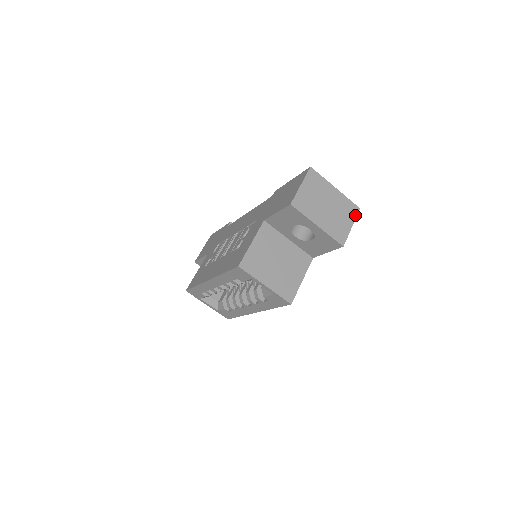
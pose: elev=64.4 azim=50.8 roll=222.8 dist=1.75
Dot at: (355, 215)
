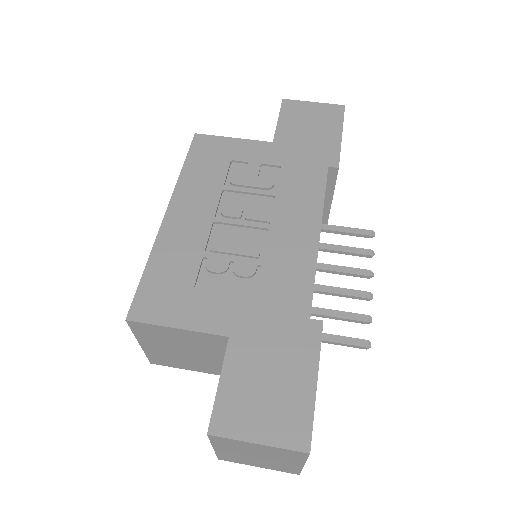
Dot at: (282, 471)
